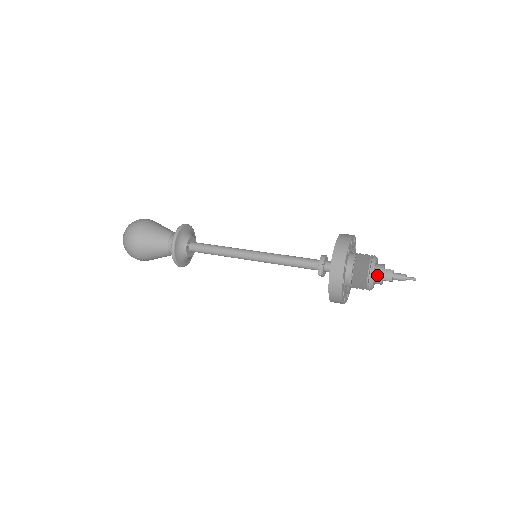
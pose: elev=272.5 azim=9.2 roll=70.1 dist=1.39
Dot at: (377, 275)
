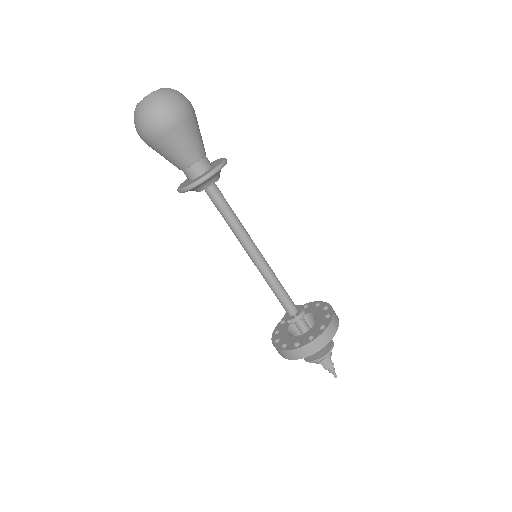
Dot at: occluded
